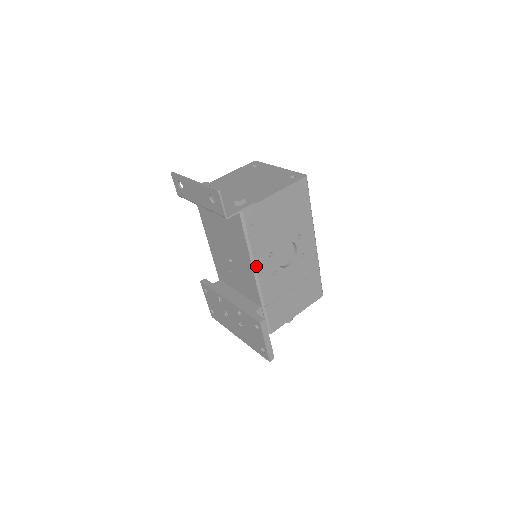
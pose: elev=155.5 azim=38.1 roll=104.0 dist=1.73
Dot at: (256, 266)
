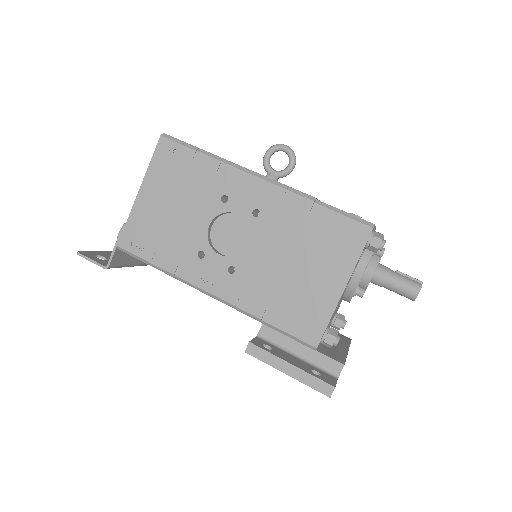
Dot at: (194, 283)
